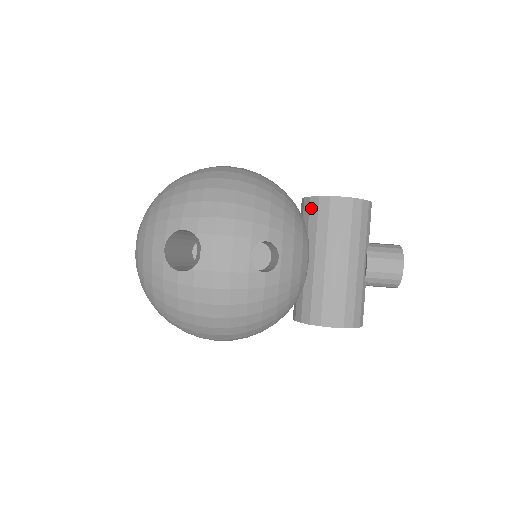
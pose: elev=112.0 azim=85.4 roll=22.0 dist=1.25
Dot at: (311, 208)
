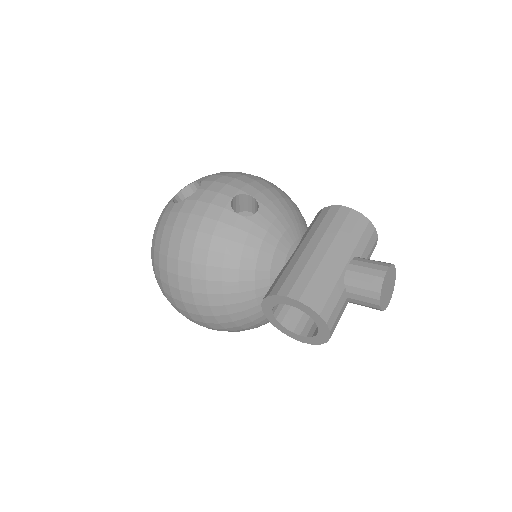
Dot at: (314, 218)
